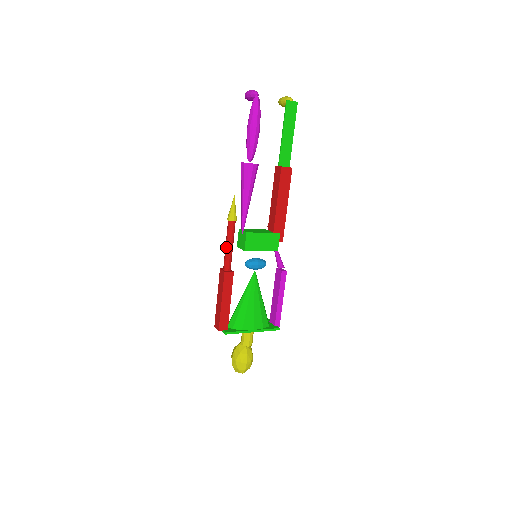
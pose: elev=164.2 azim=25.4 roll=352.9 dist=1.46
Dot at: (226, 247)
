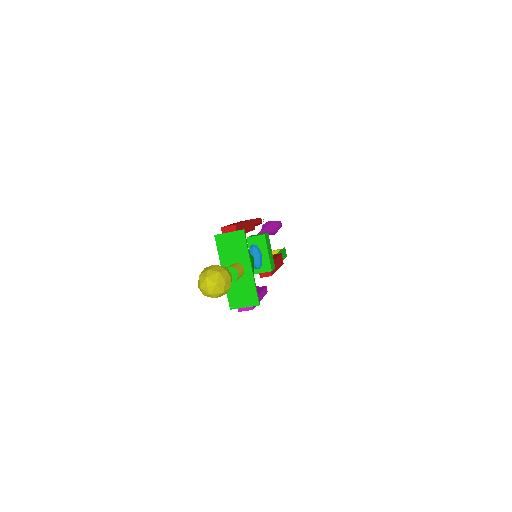
Dot at: (253, 219)
